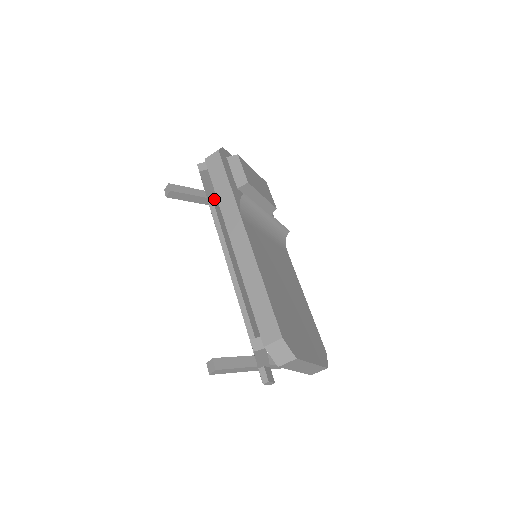
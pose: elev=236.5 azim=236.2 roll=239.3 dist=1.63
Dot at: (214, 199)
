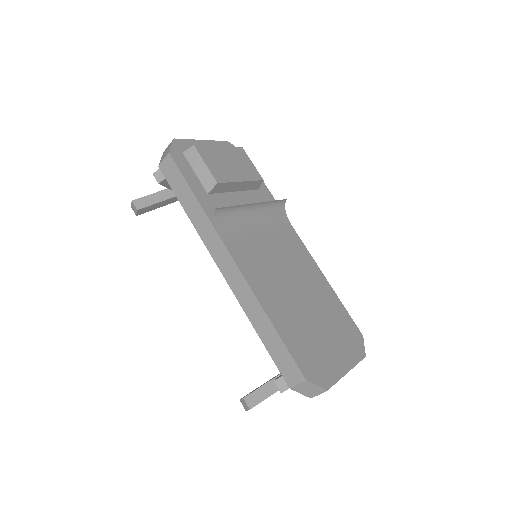
Dot at: occluded
